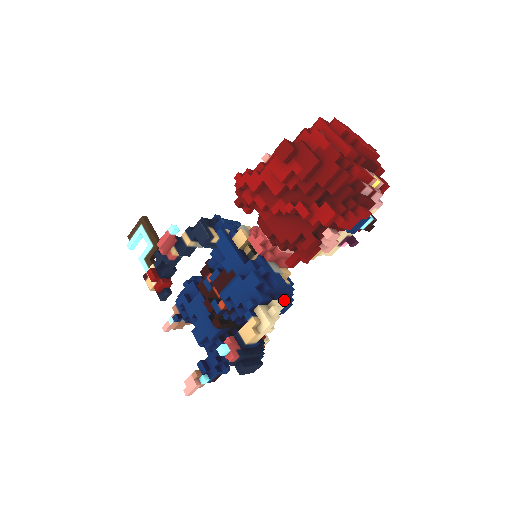
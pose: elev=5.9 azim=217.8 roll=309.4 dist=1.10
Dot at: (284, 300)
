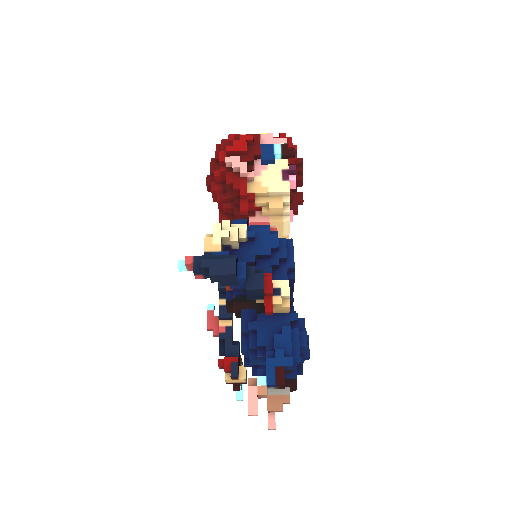
Dot at: (253, 229)
